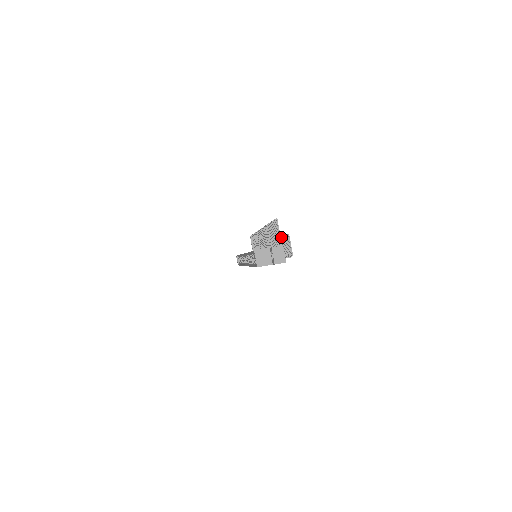
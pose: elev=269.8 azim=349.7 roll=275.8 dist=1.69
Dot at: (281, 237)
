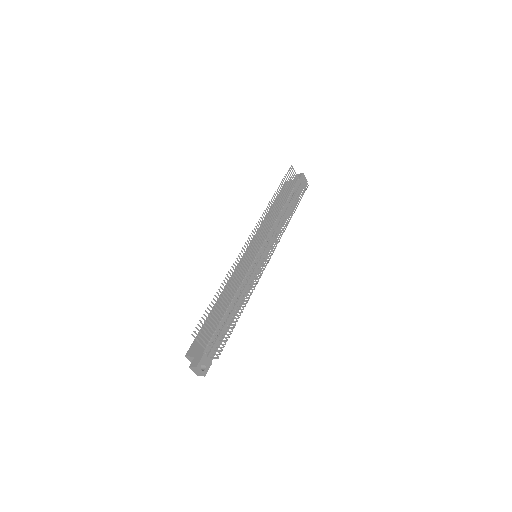
Dot at: occluded
